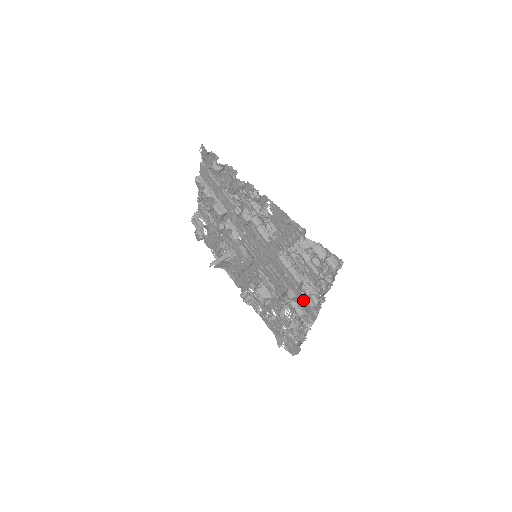
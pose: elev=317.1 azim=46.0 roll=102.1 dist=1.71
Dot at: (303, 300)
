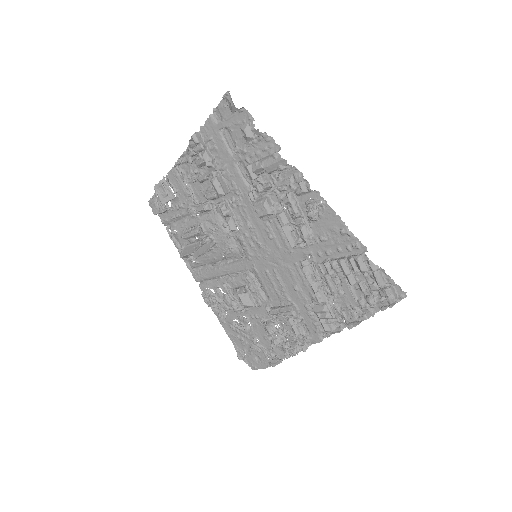
Dot at: (310, 320)
